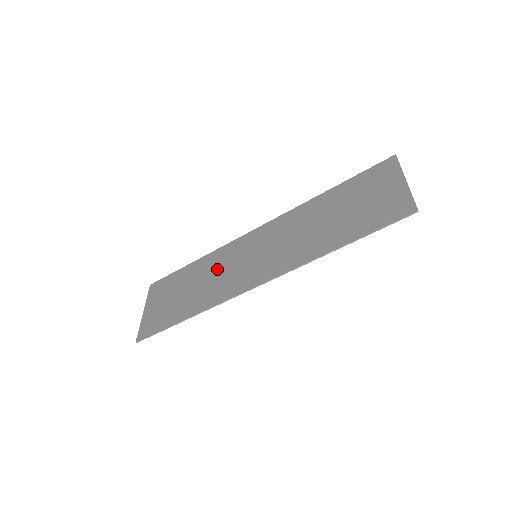
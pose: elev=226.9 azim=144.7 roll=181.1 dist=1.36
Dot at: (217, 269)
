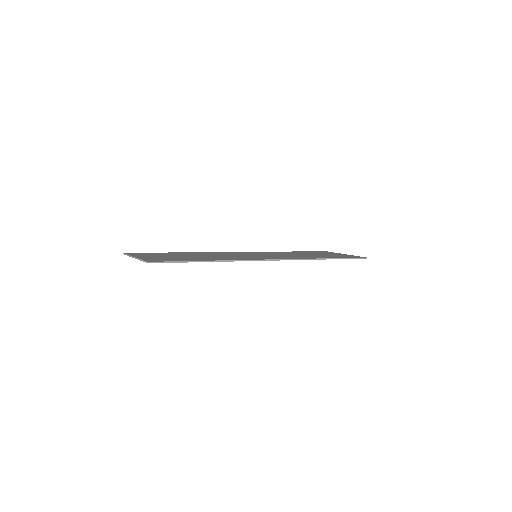
Dot at: (219, 255)
